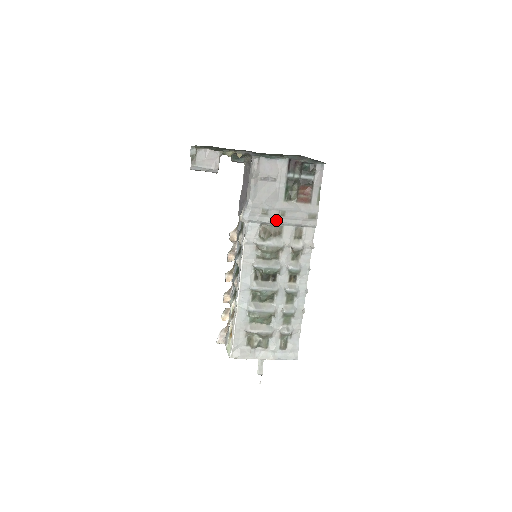
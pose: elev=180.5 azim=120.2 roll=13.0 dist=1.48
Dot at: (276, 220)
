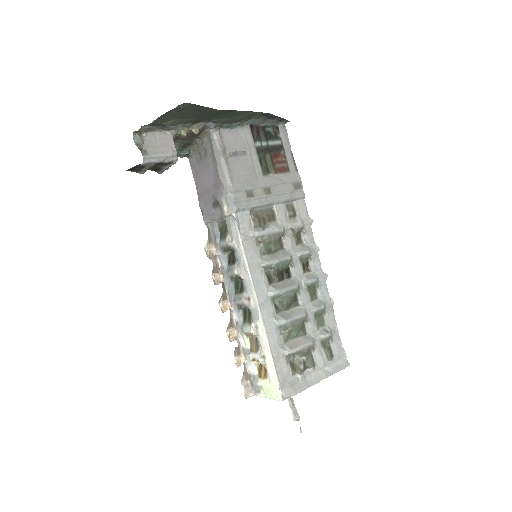
Dot at: (264, 200)
